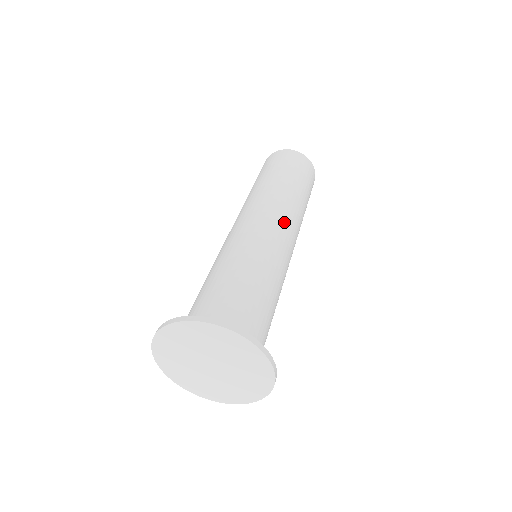
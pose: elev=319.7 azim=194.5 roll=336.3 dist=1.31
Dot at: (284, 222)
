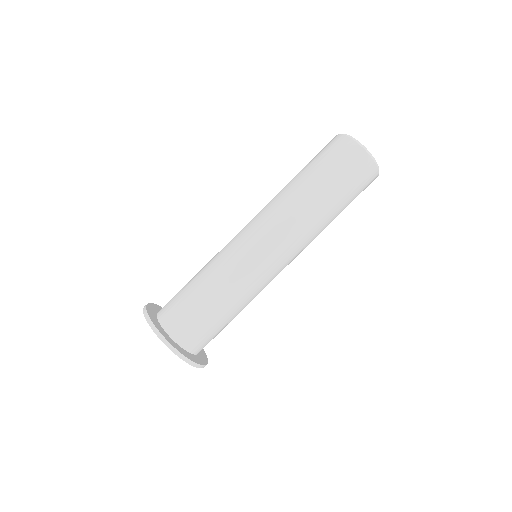
Dot at: (293, 259)
